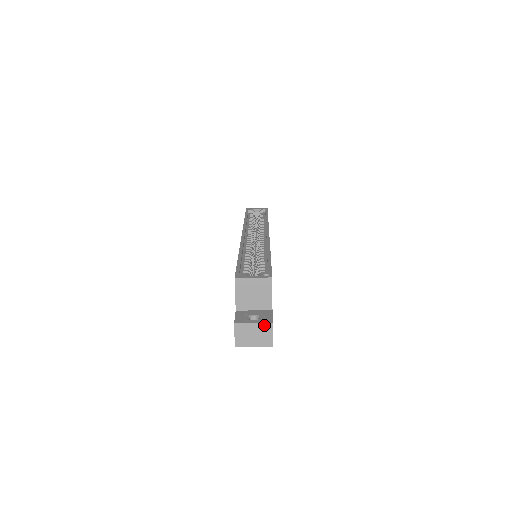
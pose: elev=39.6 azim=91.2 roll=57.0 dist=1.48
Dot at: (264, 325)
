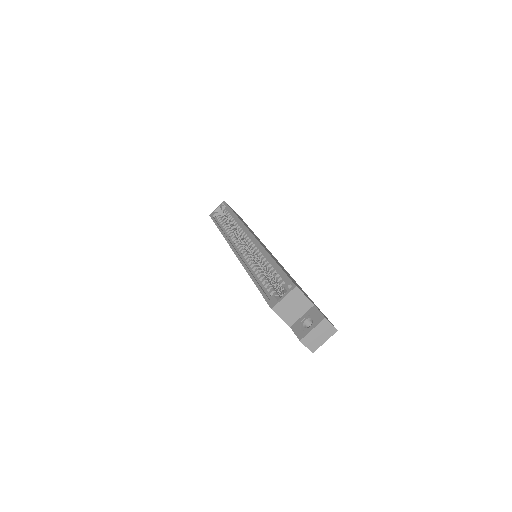
Dot at: (320, 324)
